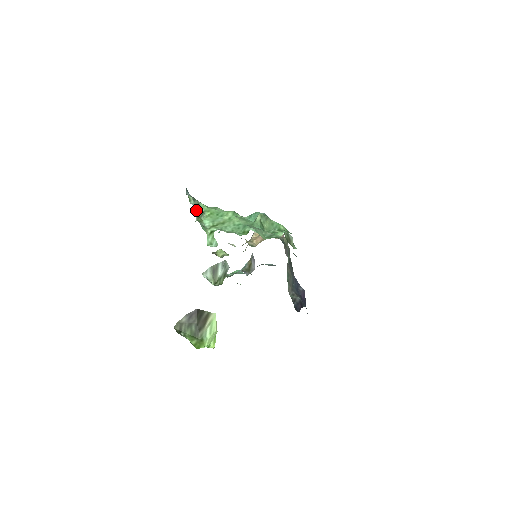
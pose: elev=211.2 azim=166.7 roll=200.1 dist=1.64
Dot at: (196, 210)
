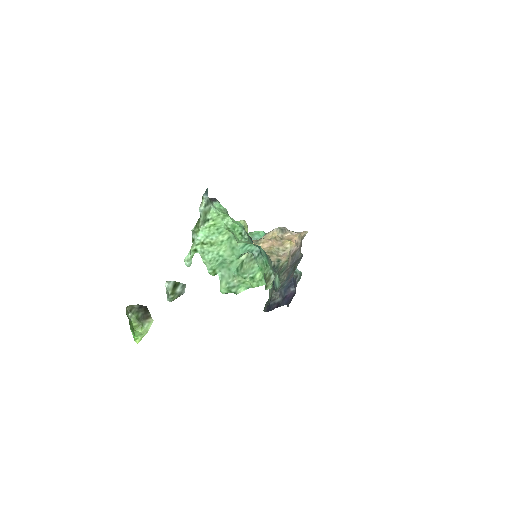
Dot at: (198, 220)
